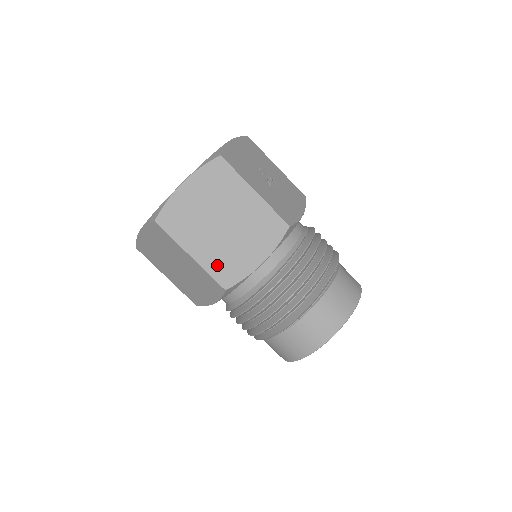
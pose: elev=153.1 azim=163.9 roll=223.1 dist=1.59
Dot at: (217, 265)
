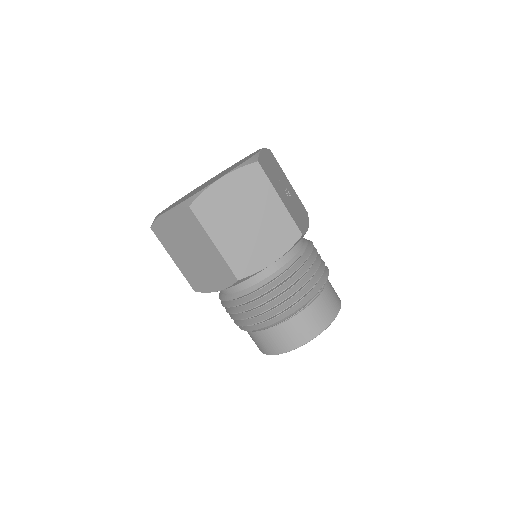
Dot at: (235, 256)
